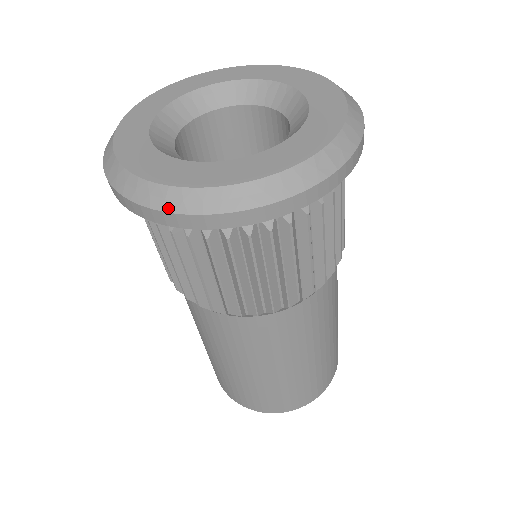
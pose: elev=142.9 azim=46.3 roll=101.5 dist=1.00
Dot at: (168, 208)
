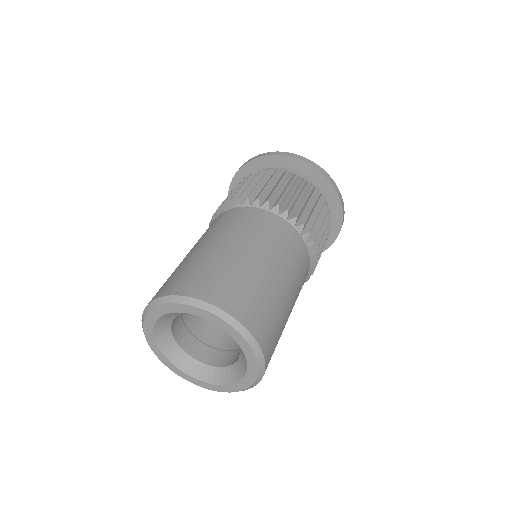
Dot at: (287, 153)
